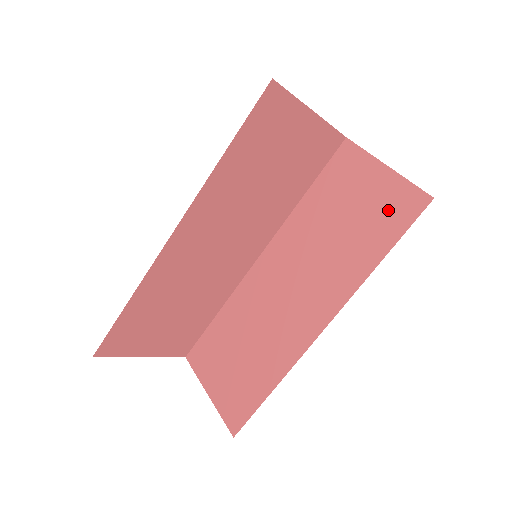
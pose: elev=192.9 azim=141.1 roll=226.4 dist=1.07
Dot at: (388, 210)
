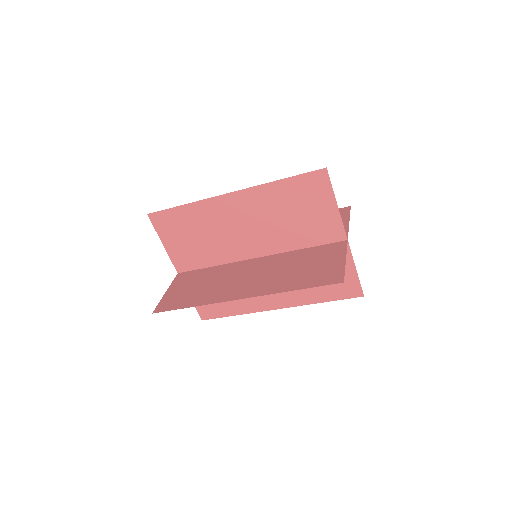
Dot at: (323, 275)
